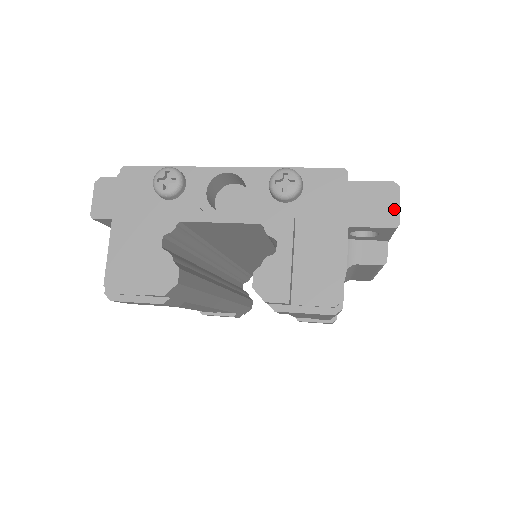
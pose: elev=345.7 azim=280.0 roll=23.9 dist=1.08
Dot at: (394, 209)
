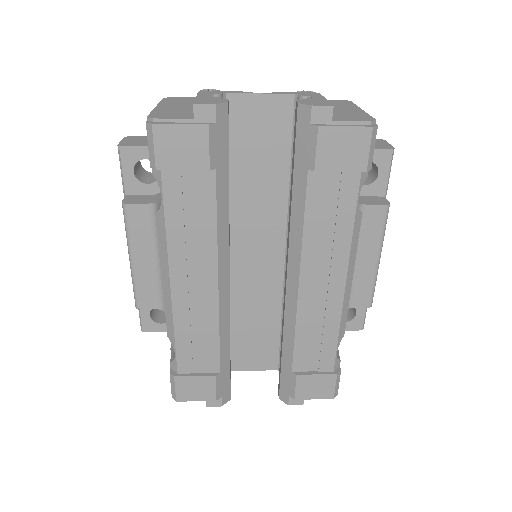
Dot at: (386, 144)
